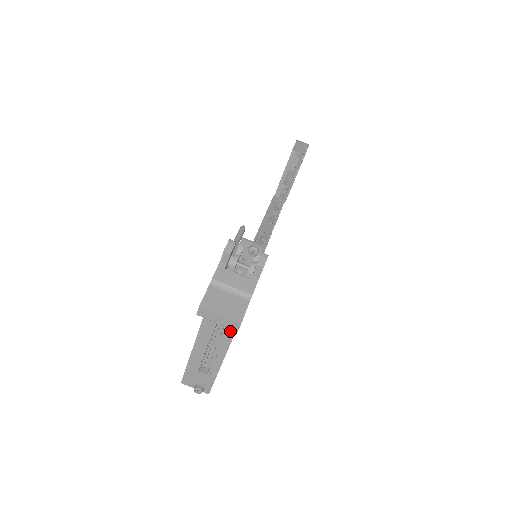
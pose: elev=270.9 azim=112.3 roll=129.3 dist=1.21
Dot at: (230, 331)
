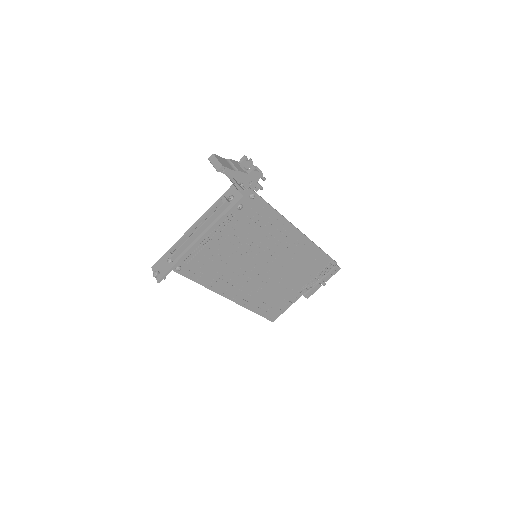
Dot at: (208, 227)
